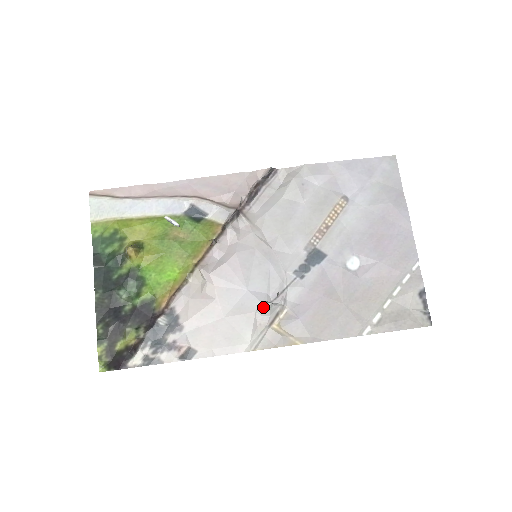
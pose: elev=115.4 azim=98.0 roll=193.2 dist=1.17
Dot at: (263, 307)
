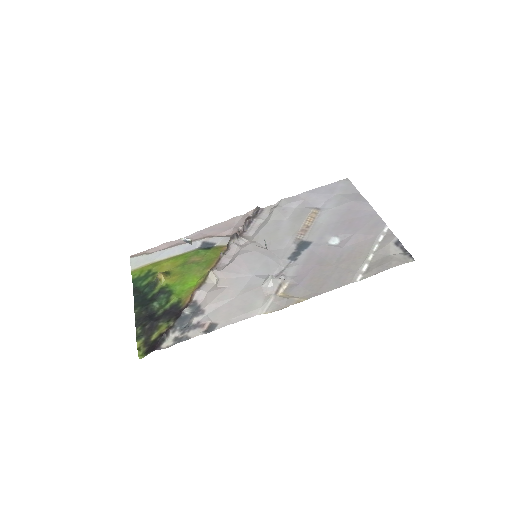
Dot at: (266, 280)
